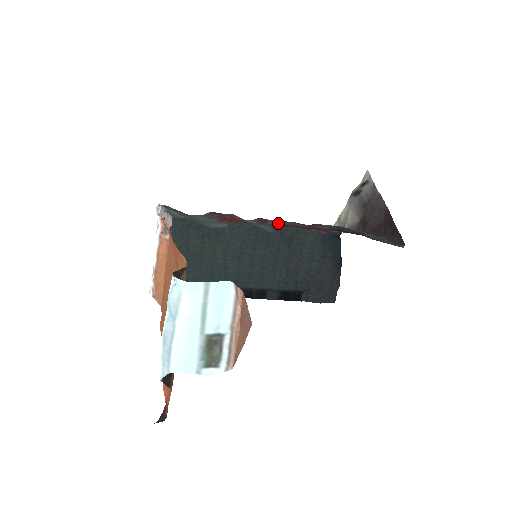
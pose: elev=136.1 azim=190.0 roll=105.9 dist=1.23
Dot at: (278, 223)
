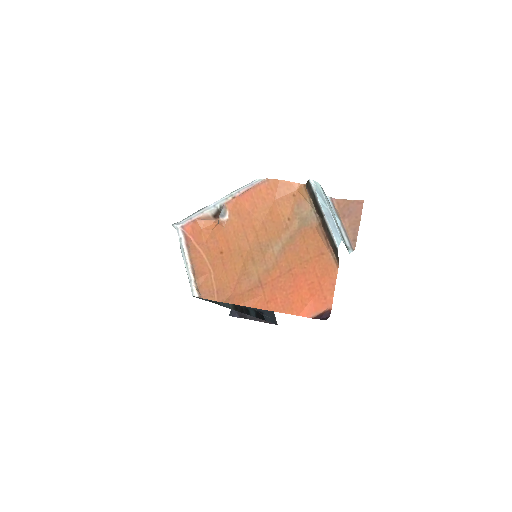
Dot at: occluded
